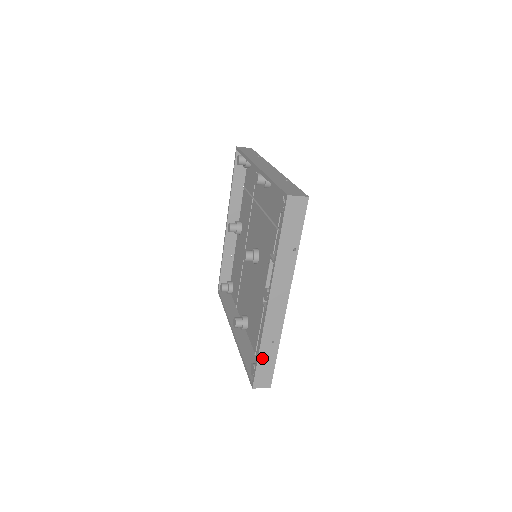
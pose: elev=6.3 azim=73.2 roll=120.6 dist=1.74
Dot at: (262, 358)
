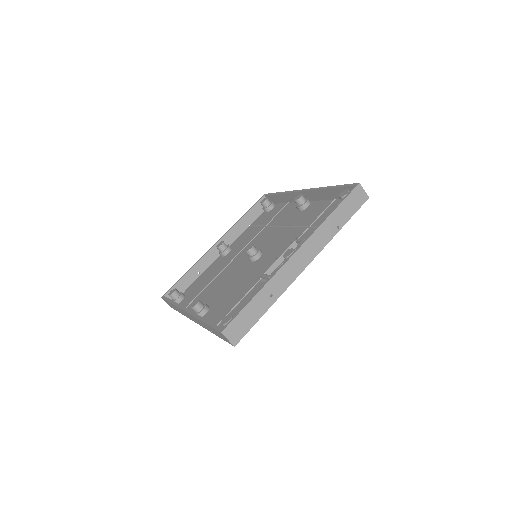
Dot at: (252, 305)
